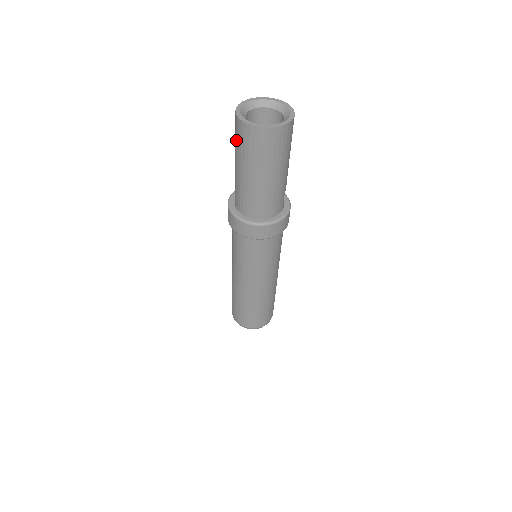
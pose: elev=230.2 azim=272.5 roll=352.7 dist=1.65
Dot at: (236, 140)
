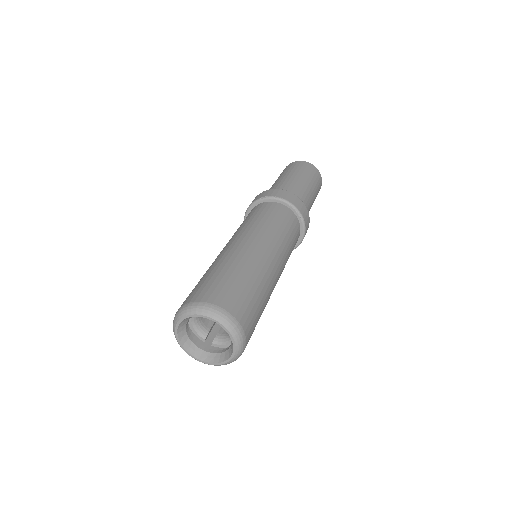
Dot at: (280, 174)
